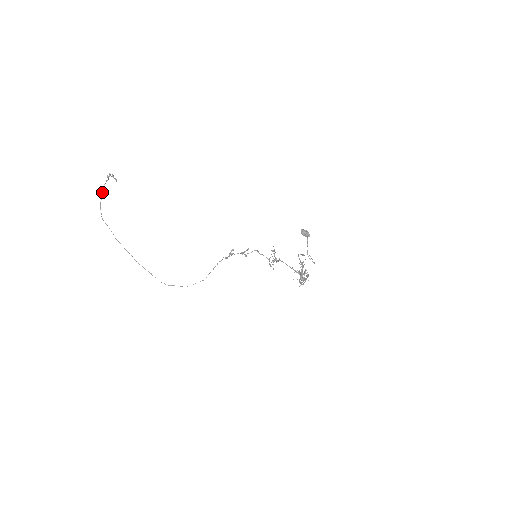
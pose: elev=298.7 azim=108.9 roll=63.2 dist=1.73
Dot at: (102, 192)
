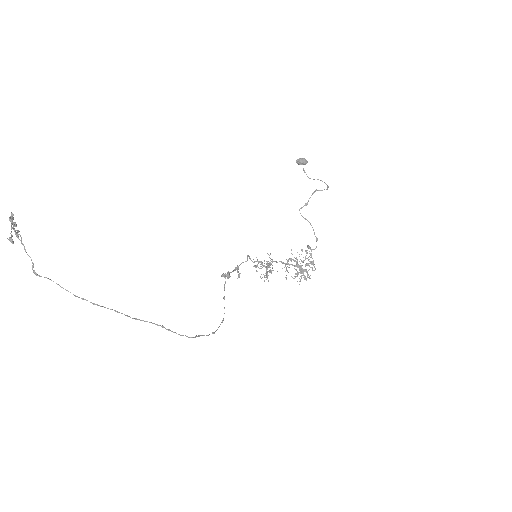
Dot at: (17, 231)
